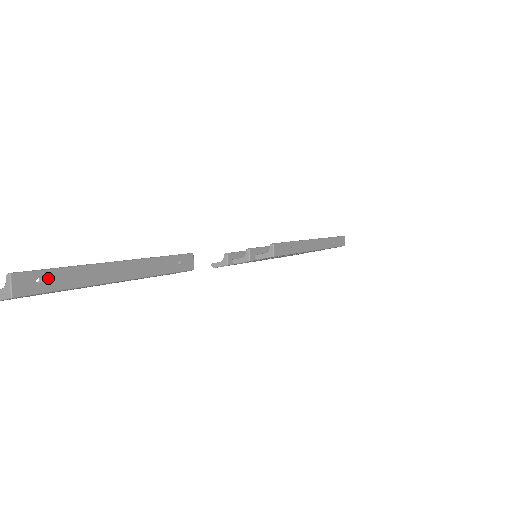
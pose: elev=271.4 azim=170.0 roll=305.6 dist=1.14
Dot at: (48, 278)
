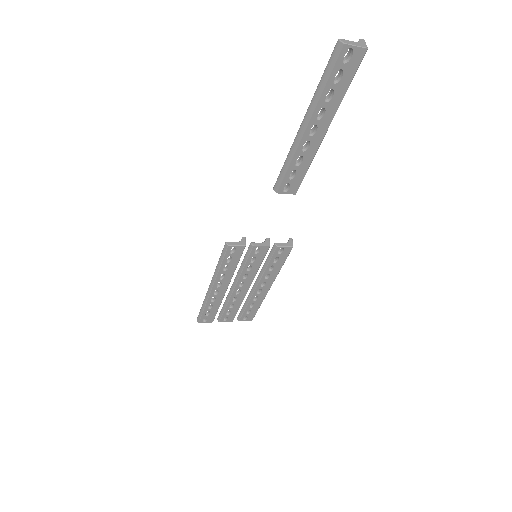
Dot at: occluded
